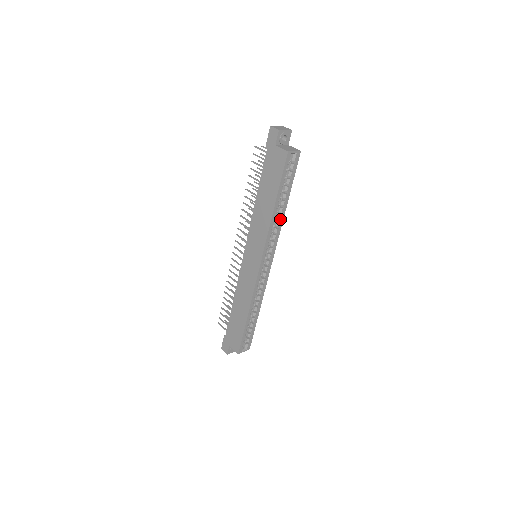
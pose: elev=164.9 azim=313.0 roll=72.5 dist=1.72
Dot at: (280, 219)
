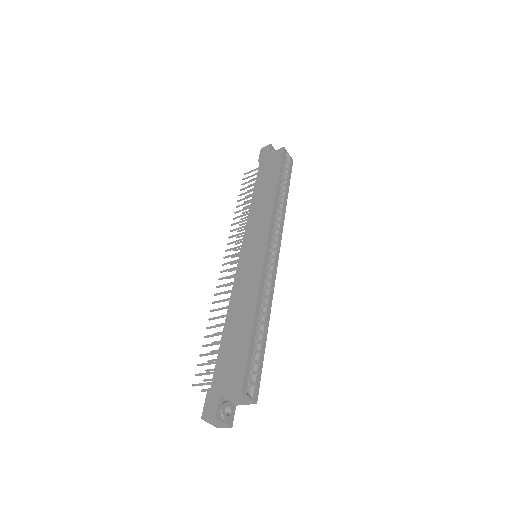
Dot at: (282, 210)
